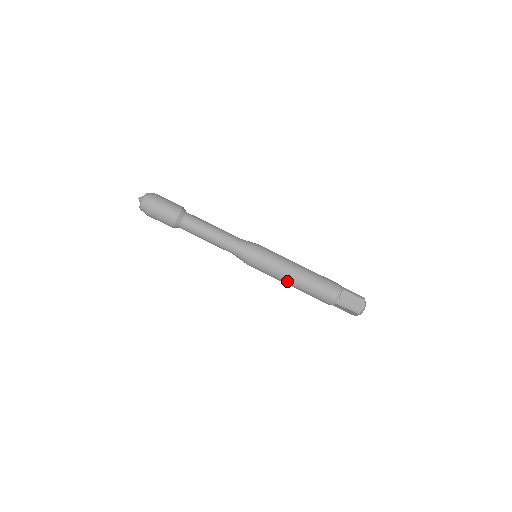
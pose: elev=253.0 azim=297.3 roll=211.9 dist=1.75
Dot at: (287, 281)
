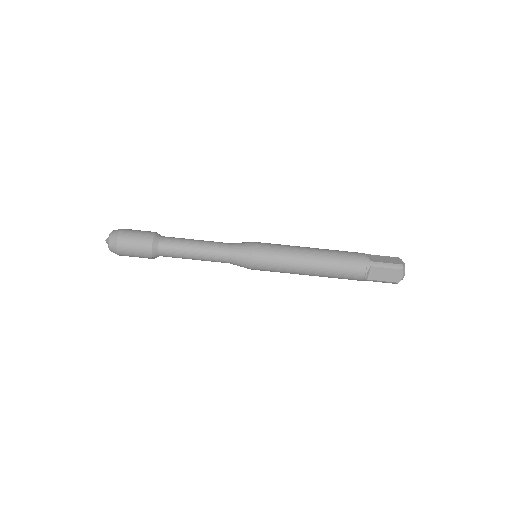
Dot at: (302, 261)
